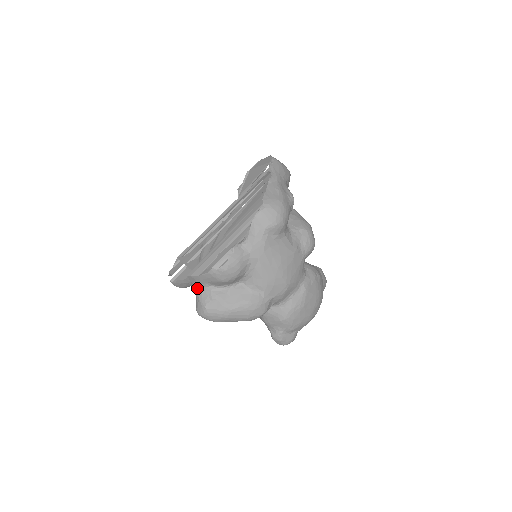
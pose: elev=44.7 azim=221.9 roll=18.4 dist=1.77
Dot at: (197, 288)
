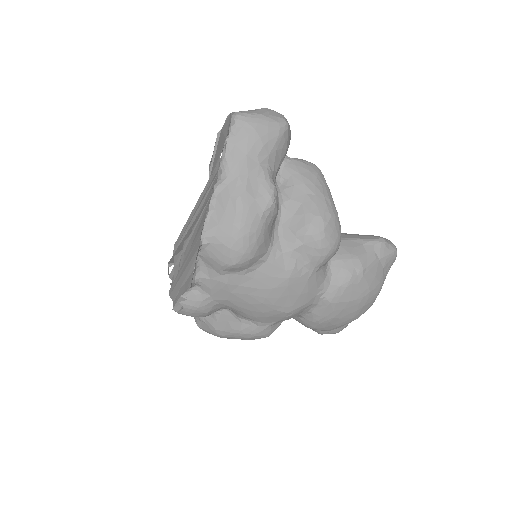
Dot at: occluded
